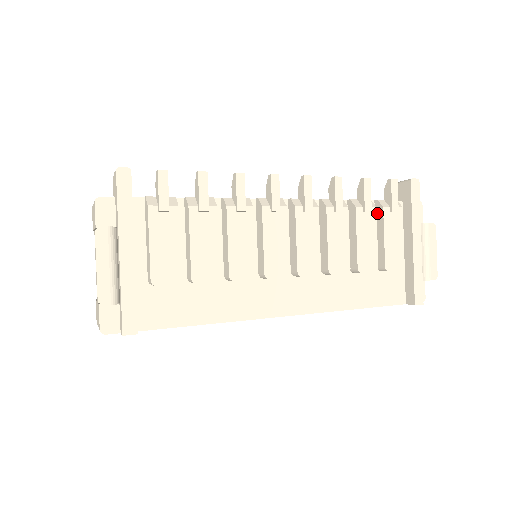
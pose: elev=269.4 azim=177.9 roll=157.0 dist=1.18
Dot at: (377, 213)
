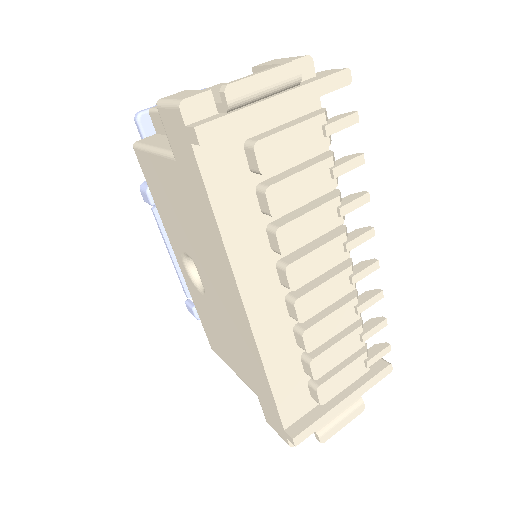
Dot at: occluded
